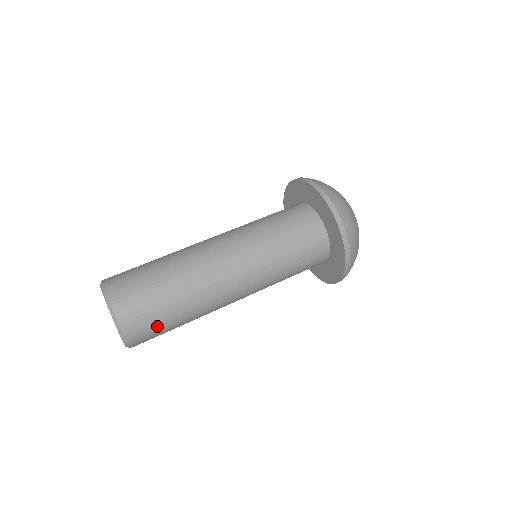
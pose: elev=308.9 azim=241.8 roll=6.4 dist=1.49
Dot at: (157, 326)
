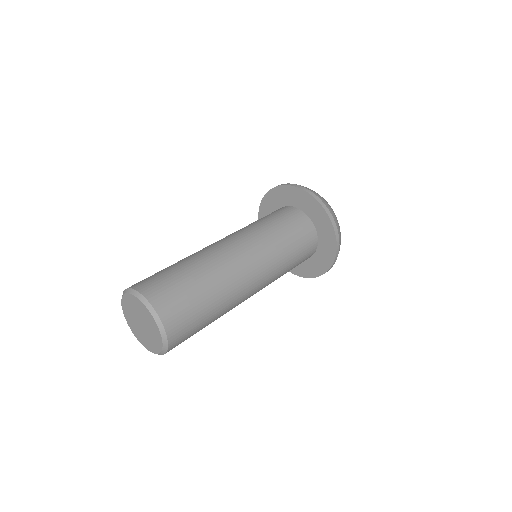
Dot at: (179, 292)
